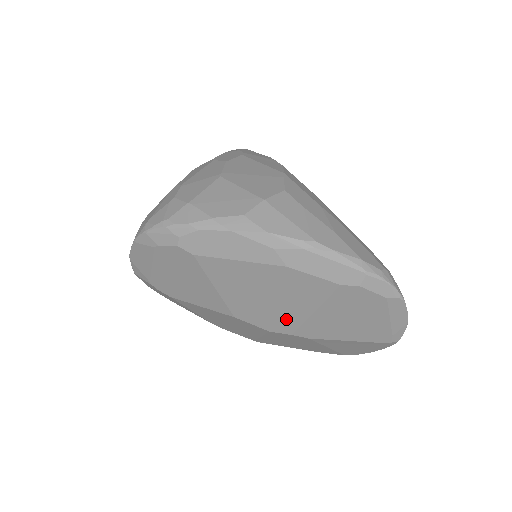
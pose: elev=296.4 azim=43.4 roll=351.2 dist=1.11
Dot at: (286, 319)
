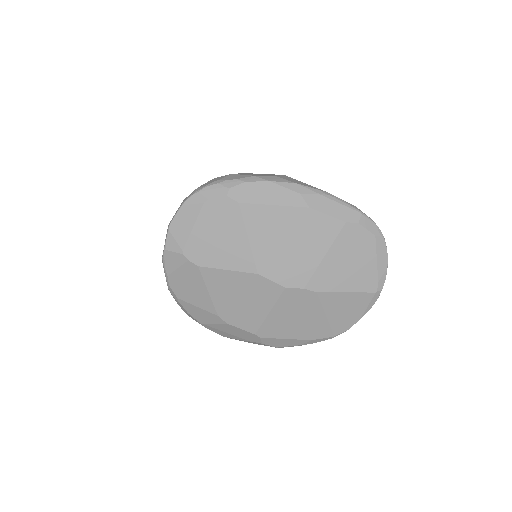
Dot at: (301, 269)
